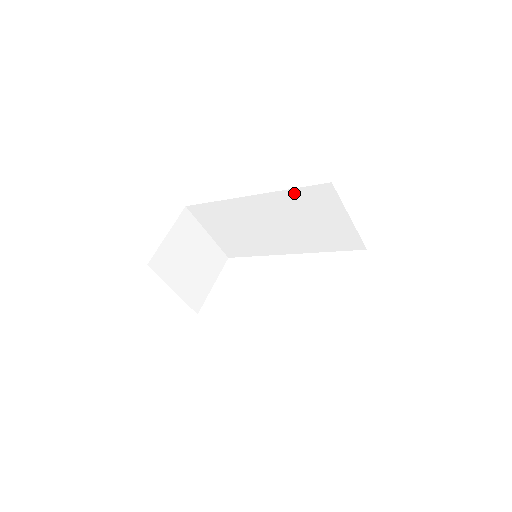
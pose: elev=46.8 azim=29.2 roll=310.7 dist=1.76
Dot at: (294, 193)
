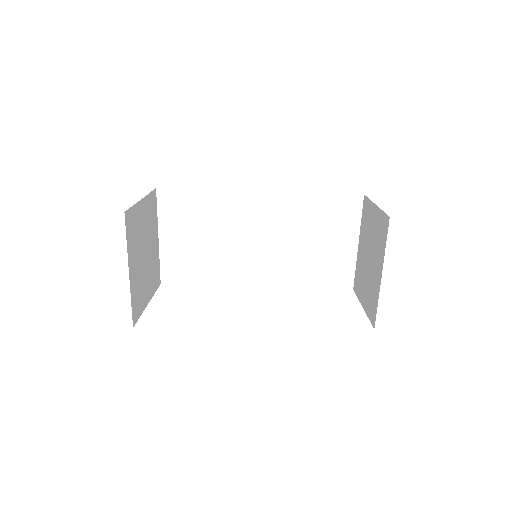
Dot at: (316, 199)
